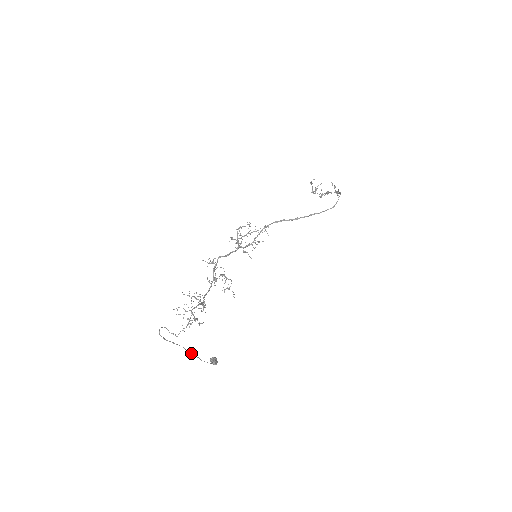
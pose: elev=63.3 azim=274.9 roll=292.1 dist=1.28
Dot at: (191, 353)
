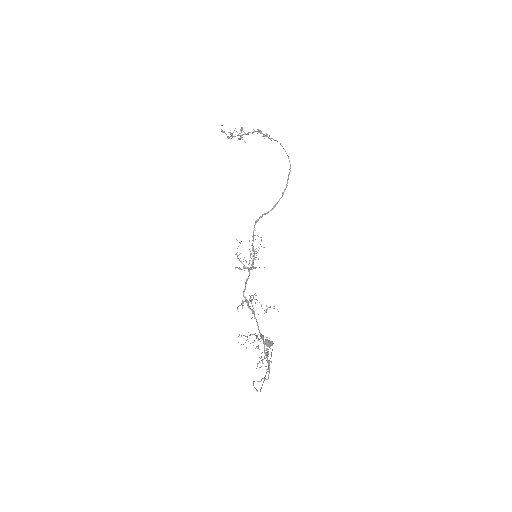
Dot at: (268, 367)
